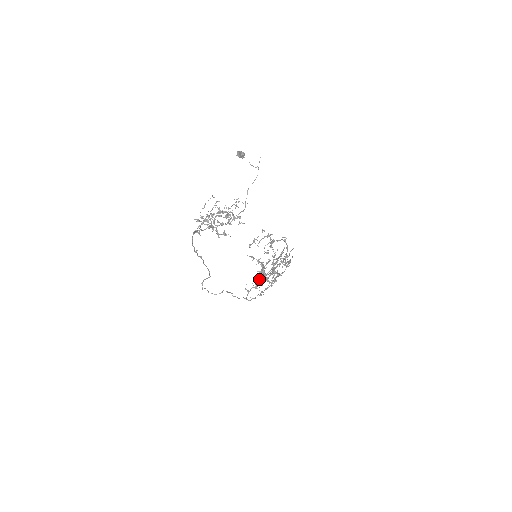
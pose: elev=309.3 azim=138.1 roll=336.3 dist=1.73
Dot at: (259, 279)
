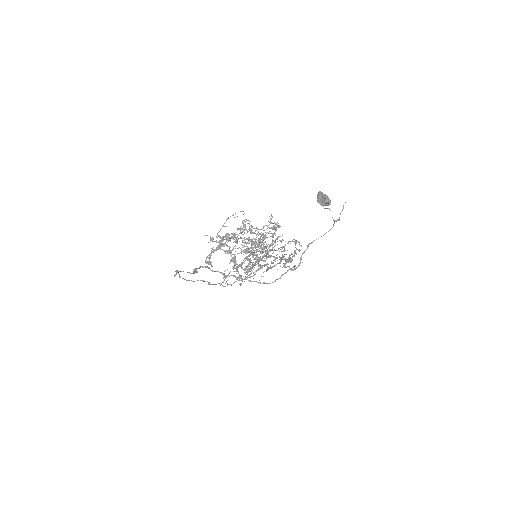
Dot at: (242, 263)
